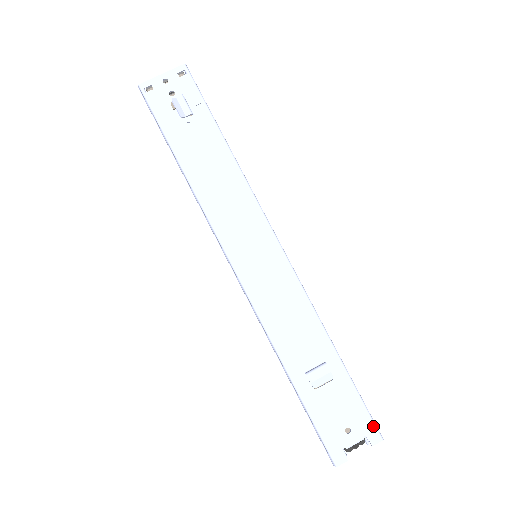
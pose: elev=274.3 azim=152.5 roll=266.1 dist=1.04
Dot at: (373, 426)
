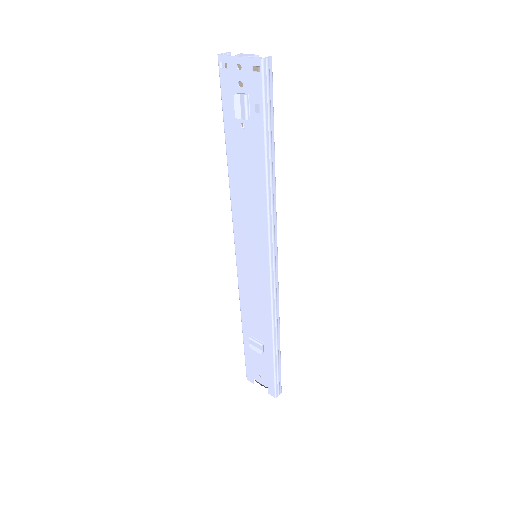
Dot at: (273, 389)
